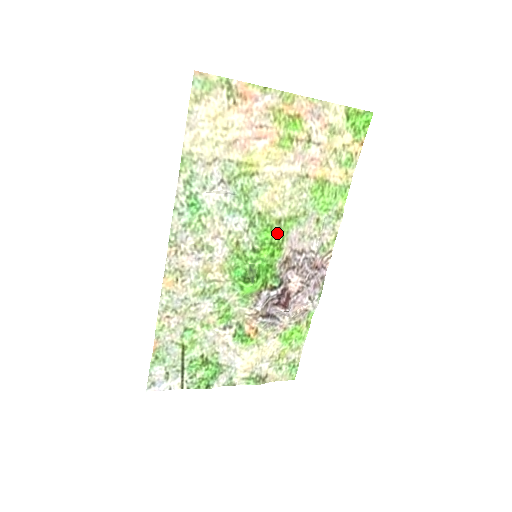
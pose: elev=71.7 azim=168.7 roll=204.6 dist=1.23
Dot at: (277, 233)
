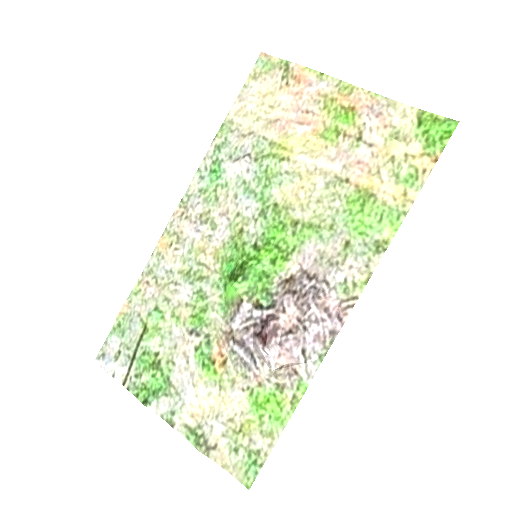
Dot at: (289, 237)
